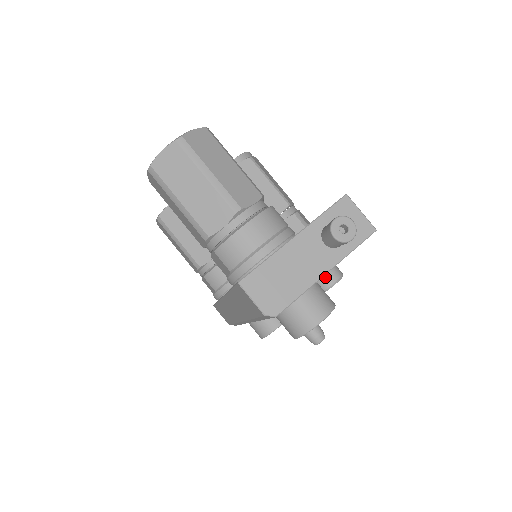
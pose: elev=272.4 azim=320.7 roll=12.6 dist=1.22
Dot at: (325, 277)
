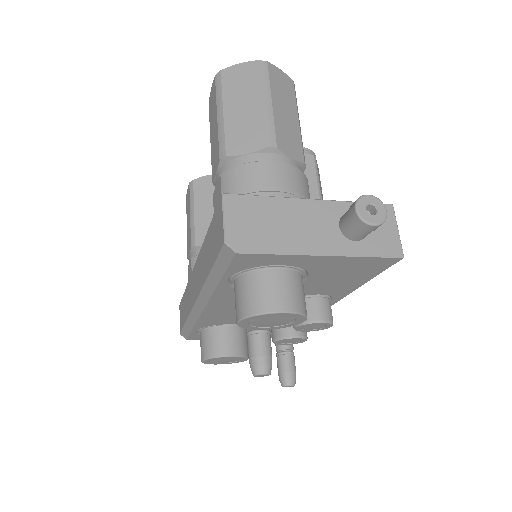
Dot at: (313, 308)
